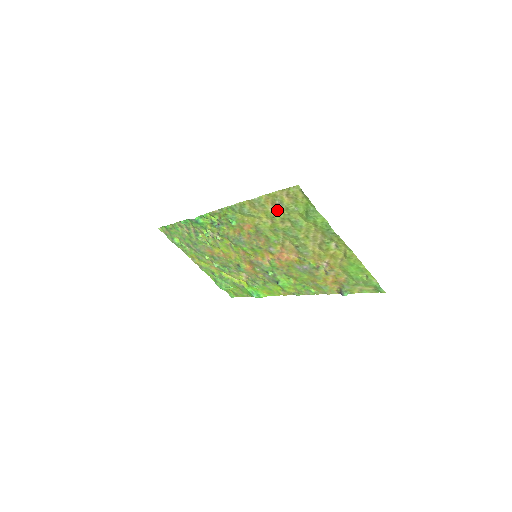
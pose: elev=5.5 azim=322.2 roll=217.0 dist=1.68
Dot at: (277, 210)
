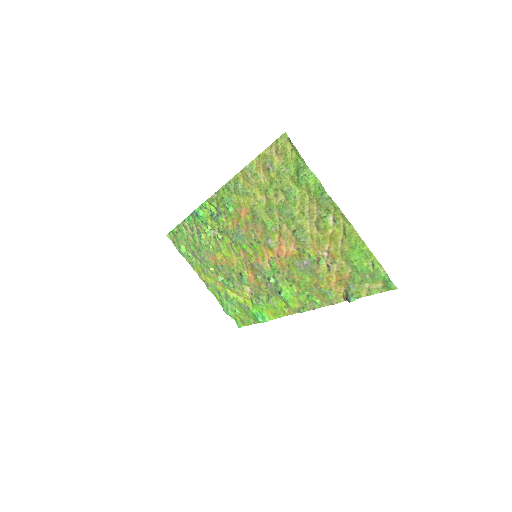
Dot at: (269, 178)
